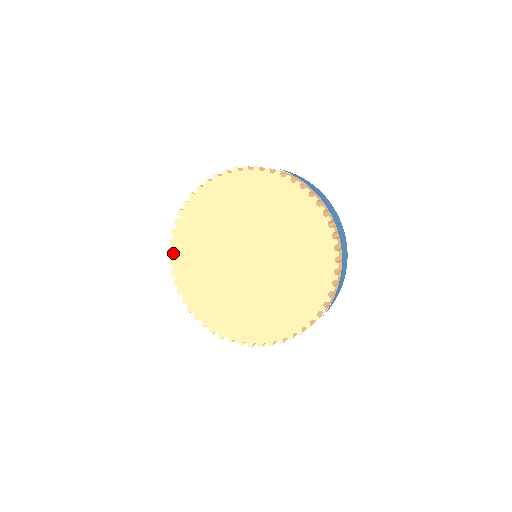
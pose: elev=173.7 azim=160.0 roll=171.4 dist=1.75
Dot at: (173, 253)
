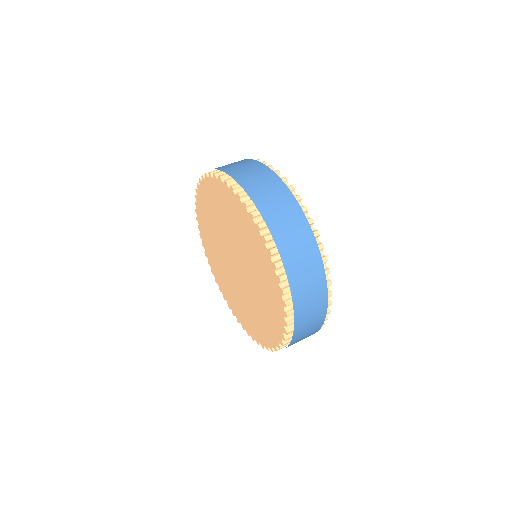
Dot at: (199, 189)
